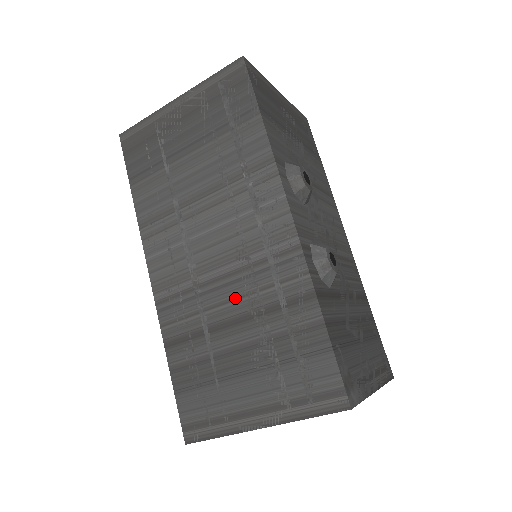
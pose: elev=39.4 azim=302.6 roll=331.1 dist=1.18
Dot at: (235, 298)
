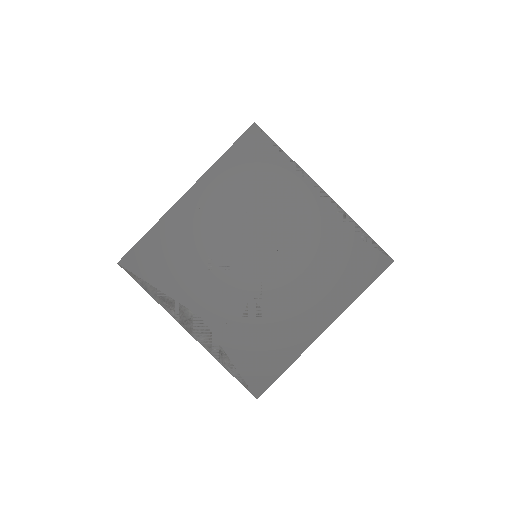
Dot at: occluded
